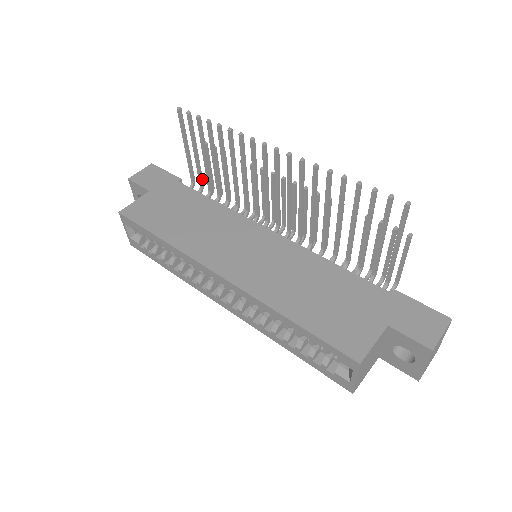
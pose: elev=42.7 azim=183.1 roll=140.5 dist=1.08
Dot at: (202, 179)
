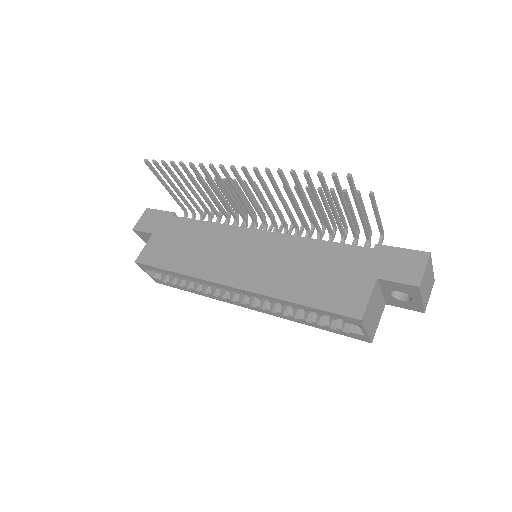
Dot at: (190, 206)
